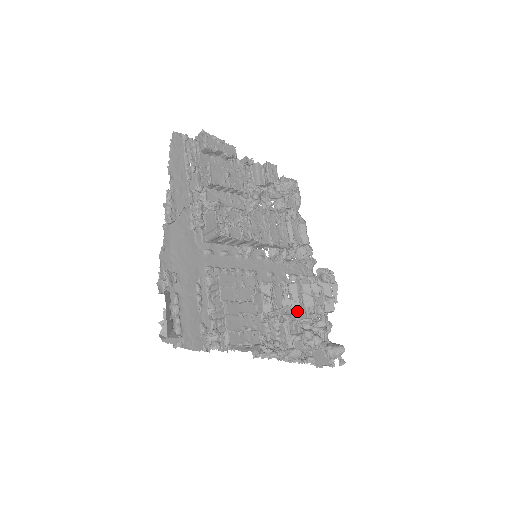
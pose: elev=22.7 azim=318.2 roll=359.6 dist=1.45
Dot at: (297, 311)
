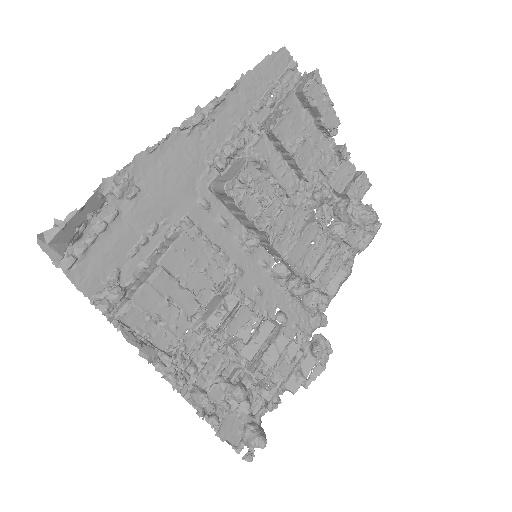
Dot at: (248, 356)
